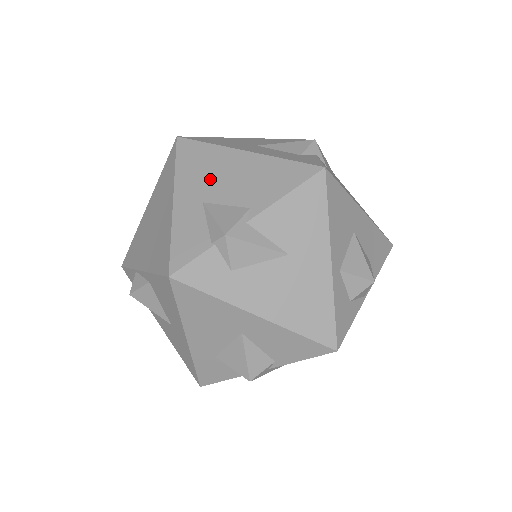
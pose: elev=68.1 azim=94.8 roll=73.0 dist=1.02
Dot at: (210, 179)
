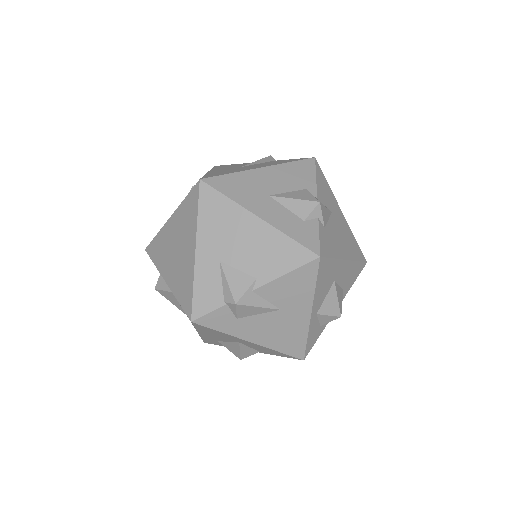
Dot at: (227, 239)
